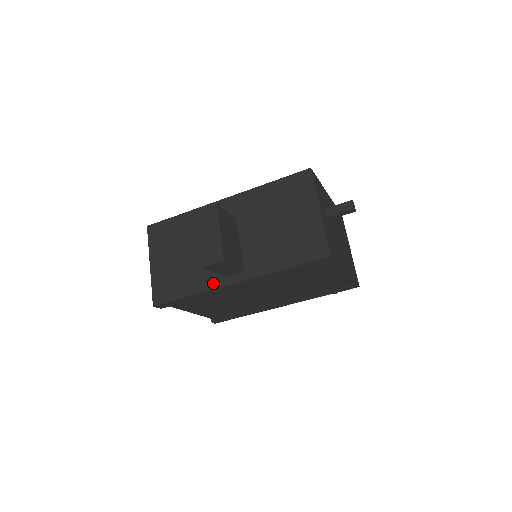
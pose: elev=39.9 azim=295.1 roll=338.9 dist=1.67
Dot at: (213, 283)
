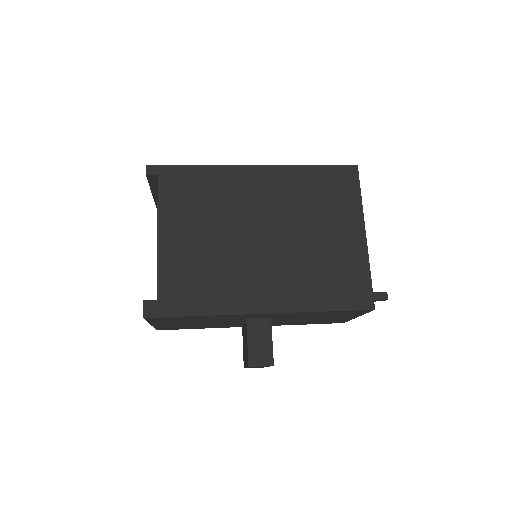
Dot at: occluded
